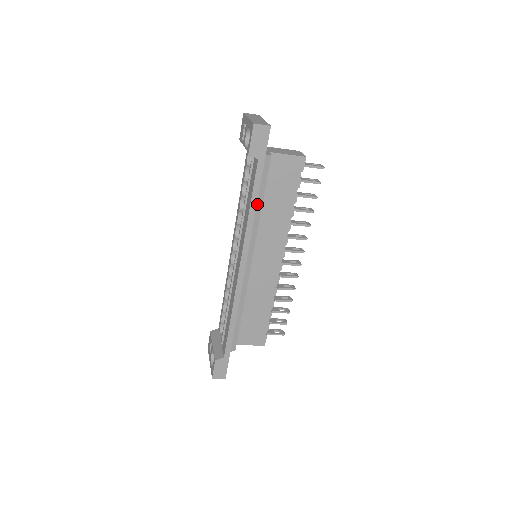
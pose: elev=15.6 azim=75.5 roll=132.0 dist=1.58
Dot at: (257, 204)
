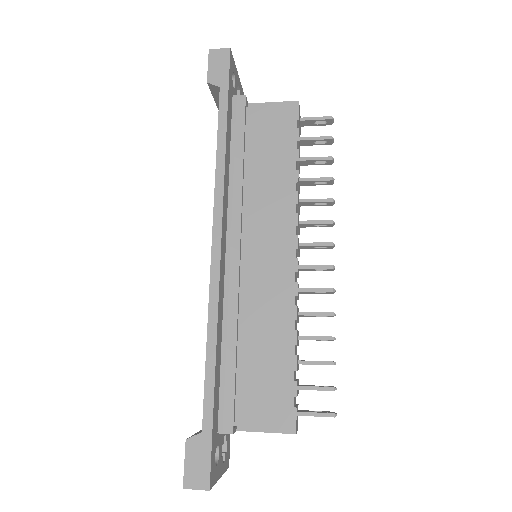
Dot at: (235, 158)
